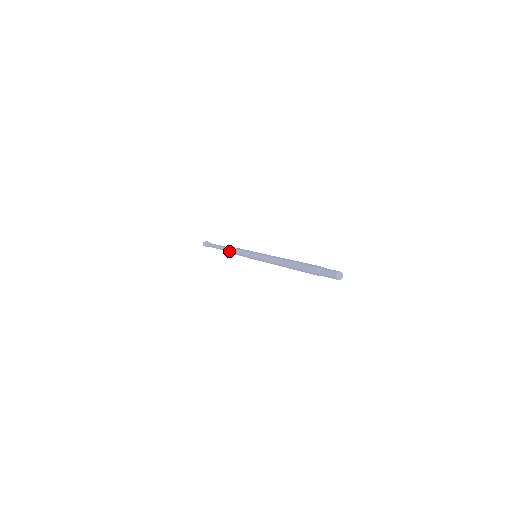
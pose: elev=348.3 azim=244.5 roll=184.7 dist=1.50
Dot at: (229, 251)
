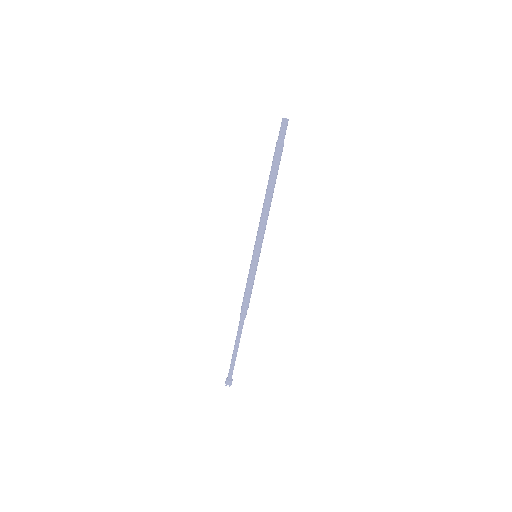
Dot at: (241, 311)
